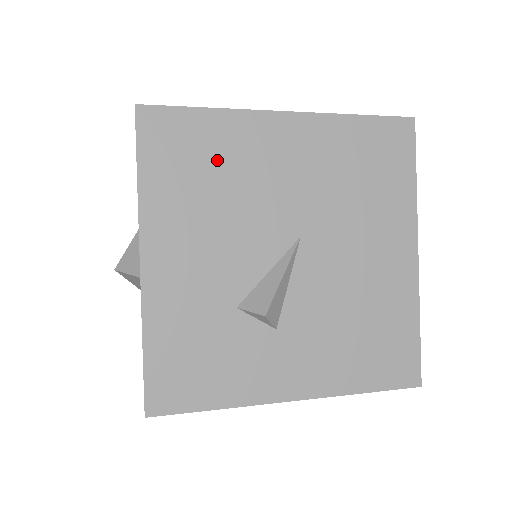
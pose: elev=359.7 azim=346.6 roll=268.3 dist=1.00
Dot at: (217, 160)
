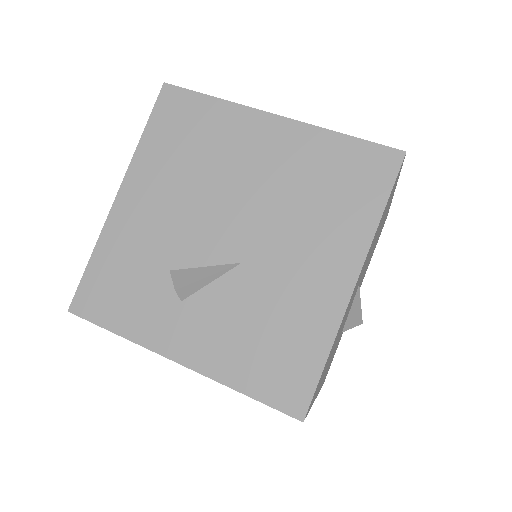
Dot at: occluded
